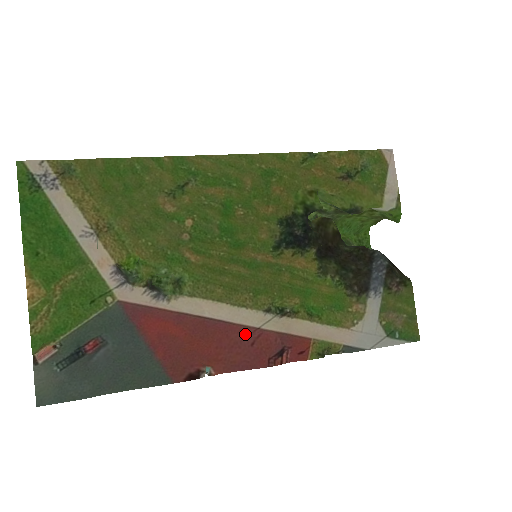
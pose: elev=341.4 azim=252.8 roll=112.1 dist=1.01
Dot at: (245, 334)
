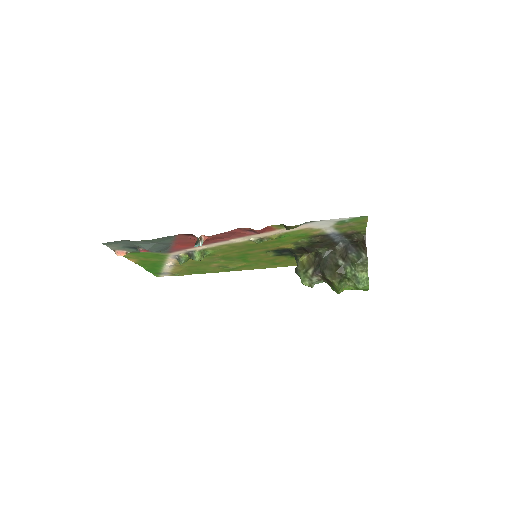
Dot at: (232, 237)
